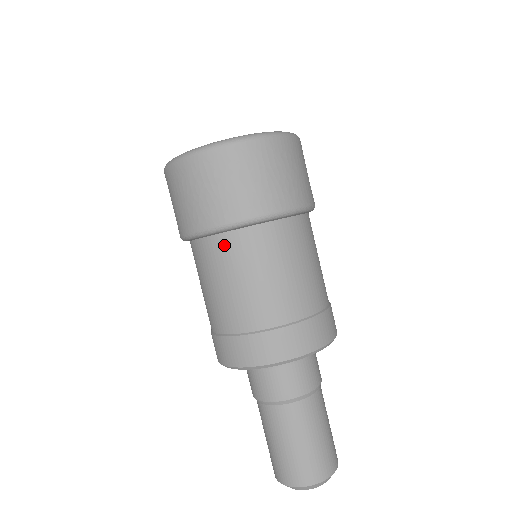
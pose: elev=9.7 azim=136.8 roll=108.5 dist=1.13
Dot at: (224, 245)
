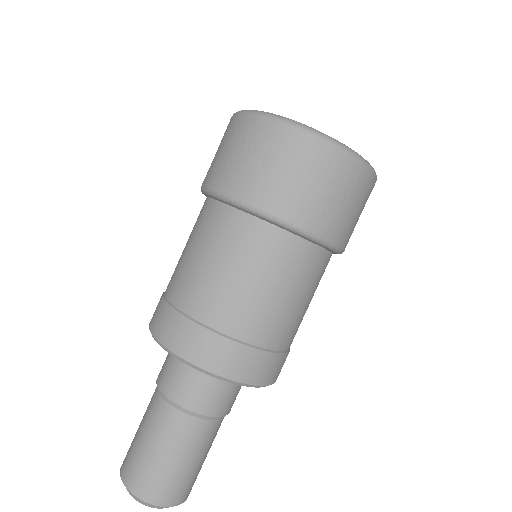
Dot at: (226, 219)
